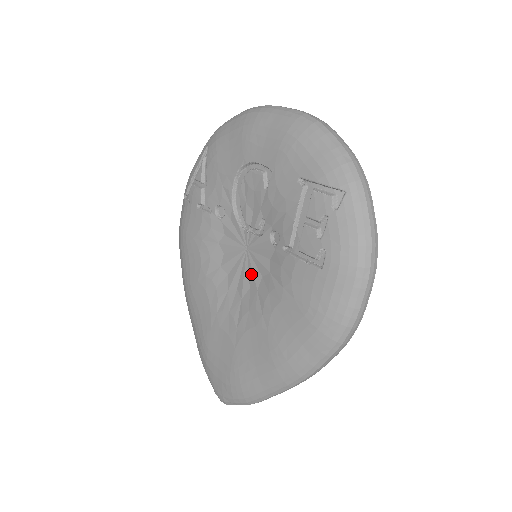
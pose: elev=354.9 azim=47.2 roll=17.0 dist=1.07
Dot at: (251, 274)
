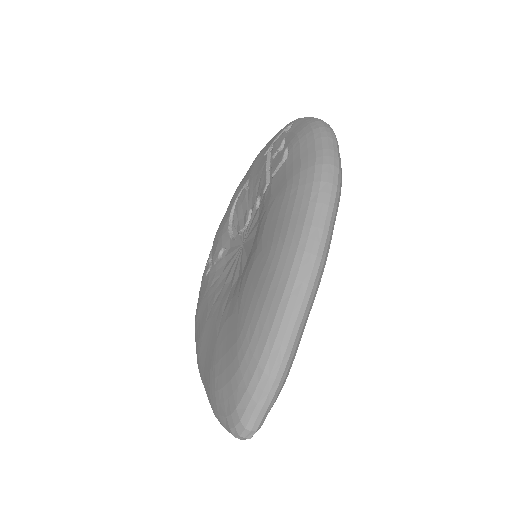
Dot at: (247, 249)
